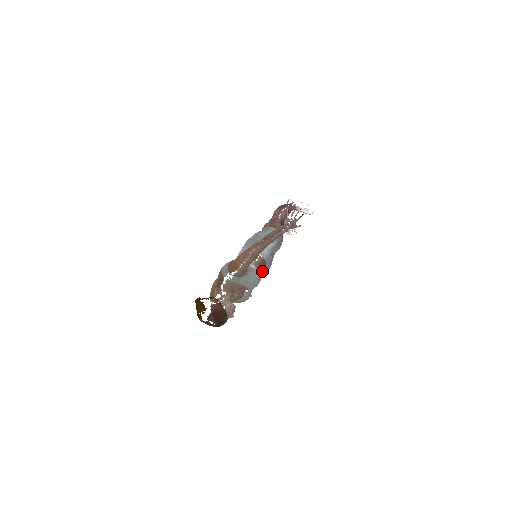
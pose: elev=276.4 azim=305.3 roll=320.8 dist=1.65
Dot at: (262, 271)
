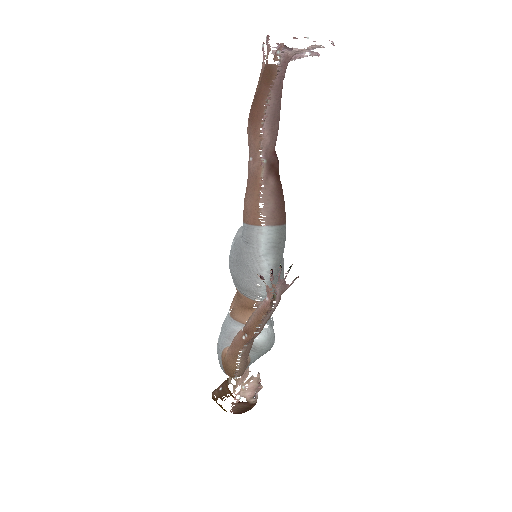
Dot at: (273, 300)
